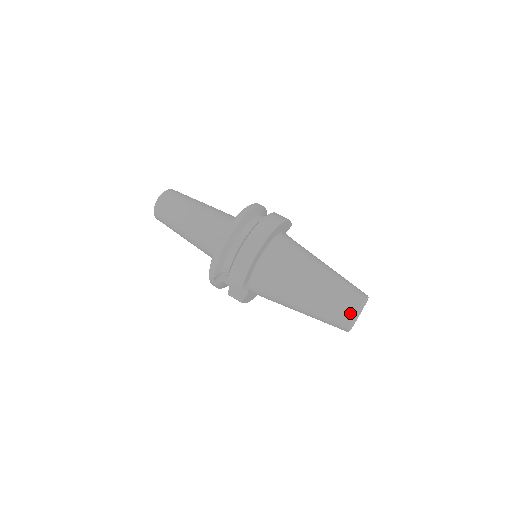
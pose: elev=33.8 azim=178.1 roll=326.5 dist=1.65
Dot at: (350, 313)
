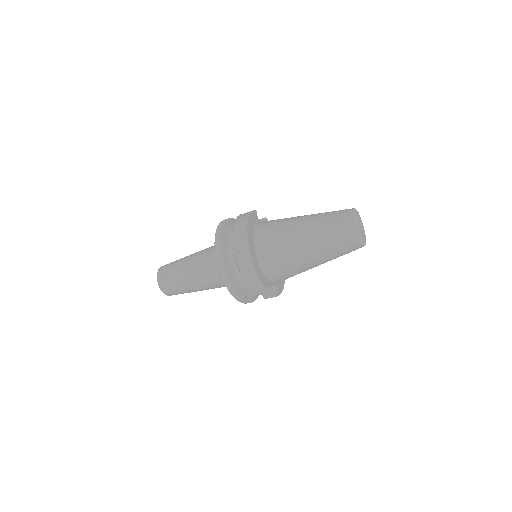
Dot at: (353, 236)
